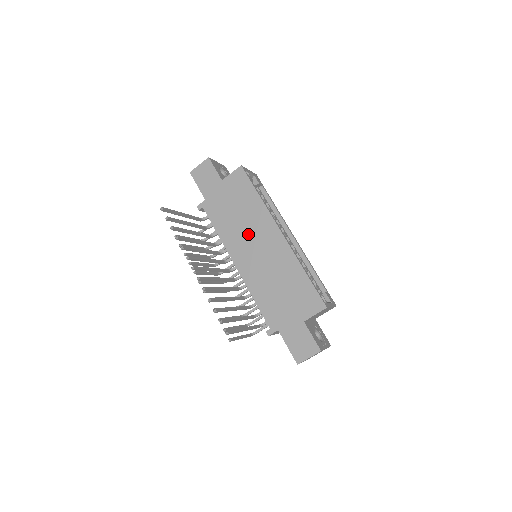
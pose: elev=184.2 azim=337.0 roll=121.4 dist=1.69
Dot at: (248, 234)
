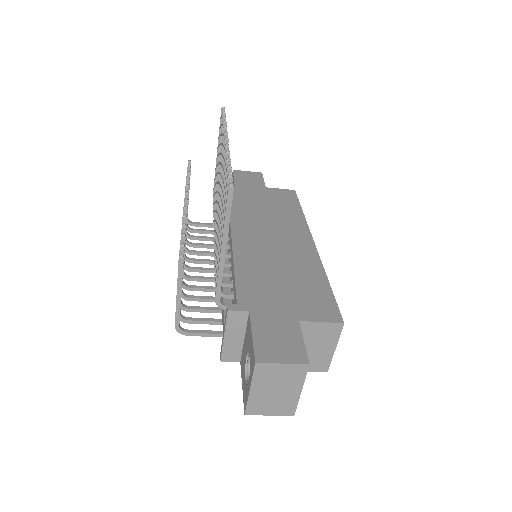
Dot at: (269, 225)
